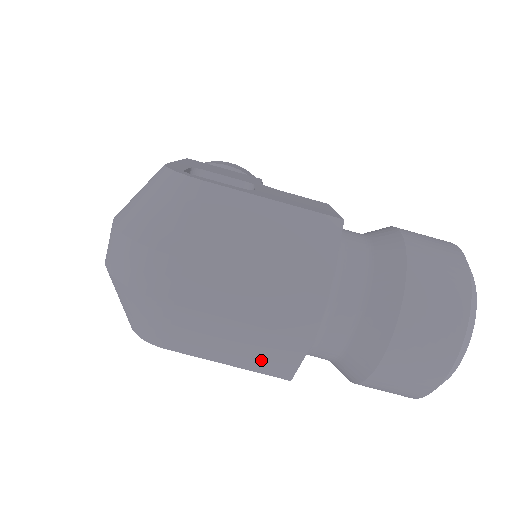
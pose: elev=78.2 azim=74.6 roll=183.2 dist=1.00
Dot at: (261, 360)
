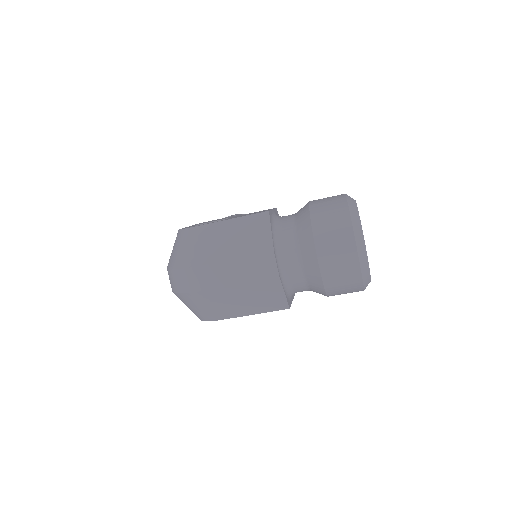
Dot at: (265, 303)
